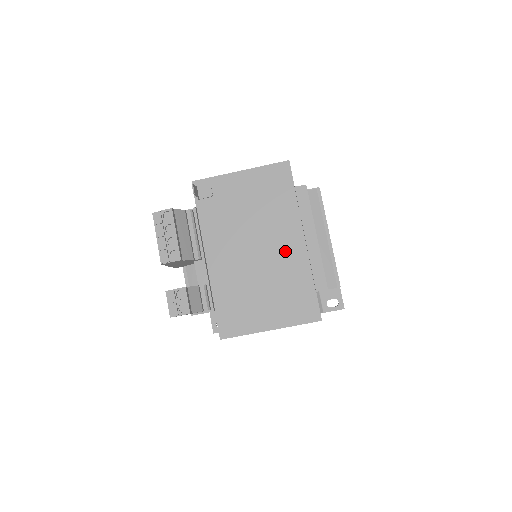
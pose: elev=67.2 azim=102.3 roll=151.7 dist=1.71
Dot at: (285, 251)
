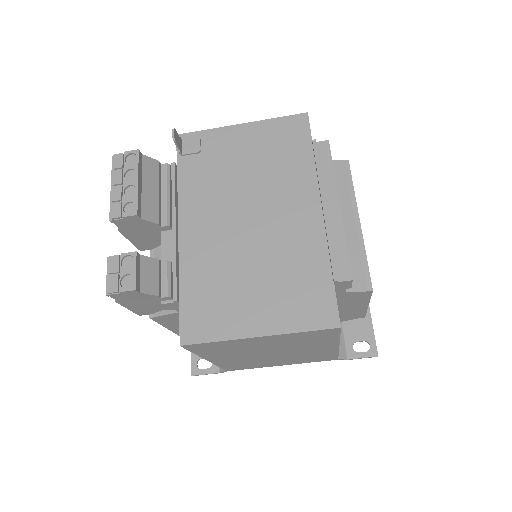
Dot at: (292, 224)
